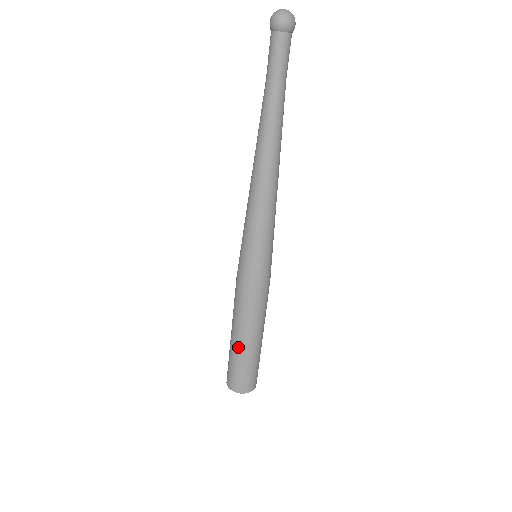
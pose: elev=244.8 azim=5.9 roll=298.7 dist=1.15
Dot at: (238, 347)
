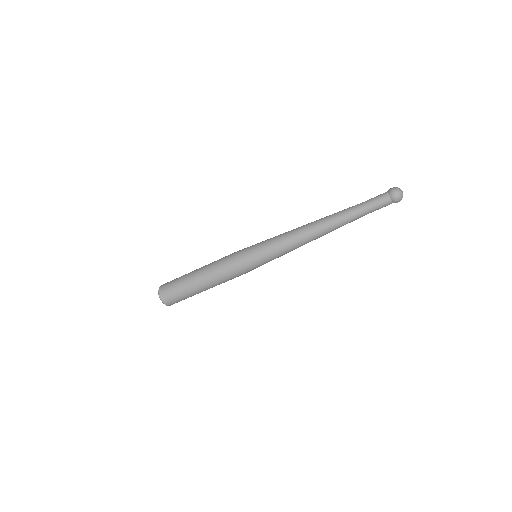
Dot at: (198, 291)
